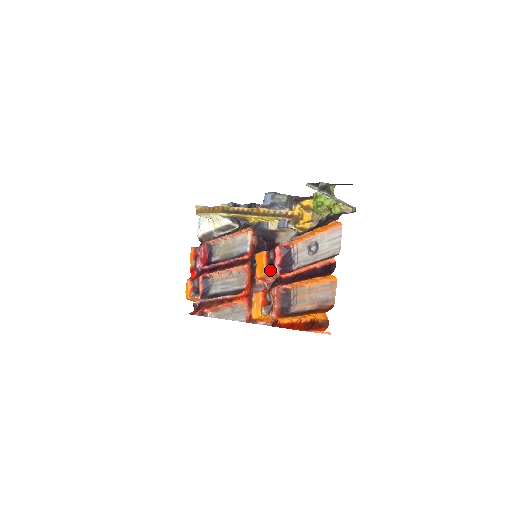
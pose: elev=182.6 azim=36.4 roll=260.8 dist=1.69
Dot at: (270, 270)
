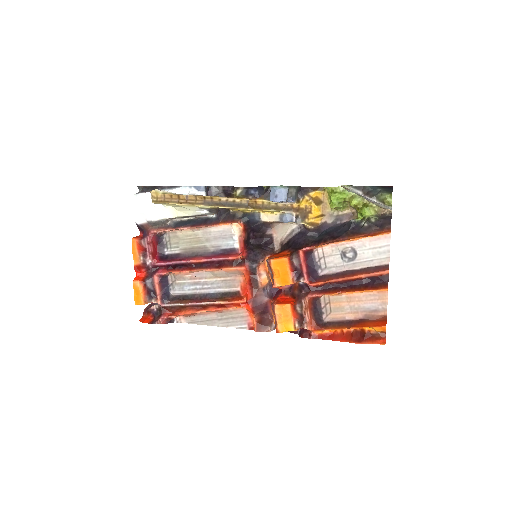
Dot at: (297, 279)
